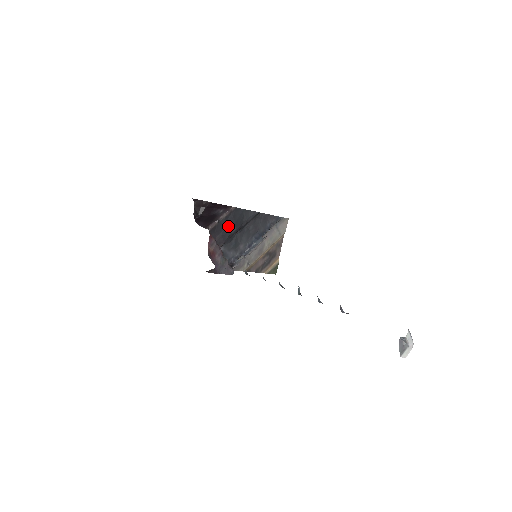
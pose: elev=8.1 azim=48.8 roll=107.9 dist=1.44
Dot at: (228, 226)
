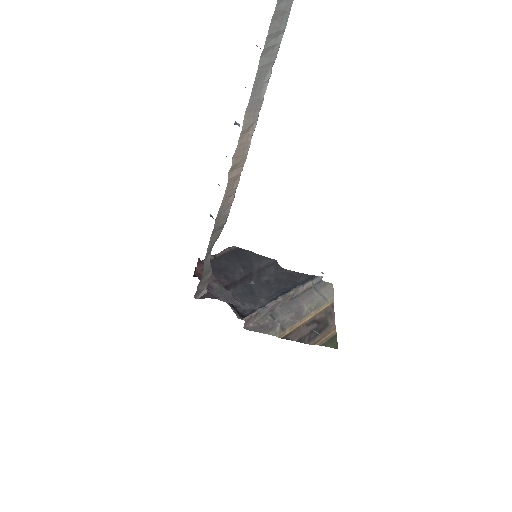
Dot at: (230, 264)
